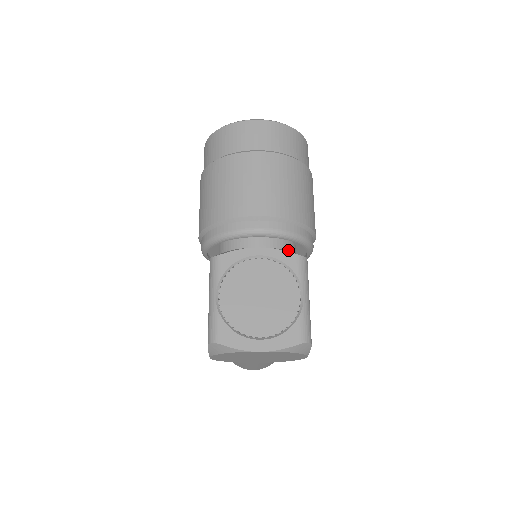
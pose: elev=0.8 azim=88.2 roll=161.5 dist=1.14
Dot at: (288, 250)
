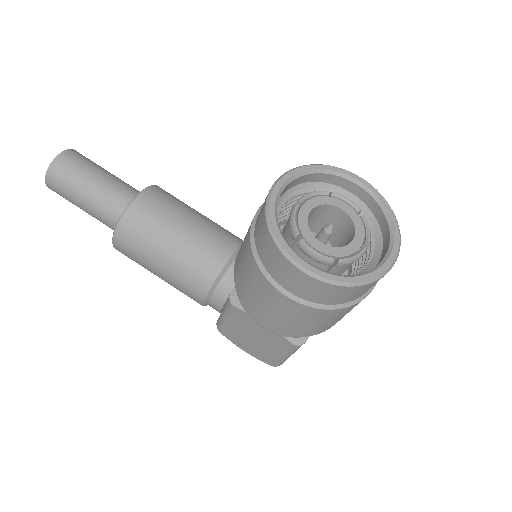
Dot at: occluded
